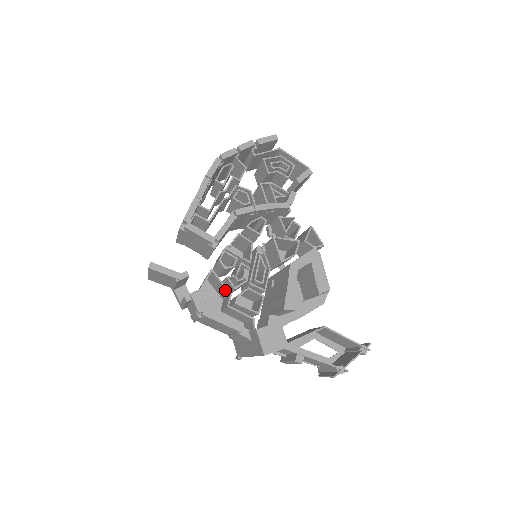
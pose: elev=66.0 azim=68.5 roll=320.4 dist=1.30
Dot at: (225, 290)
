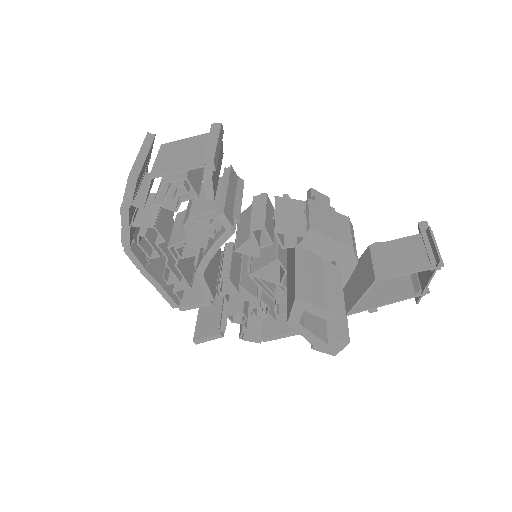
Dot at: occluded
